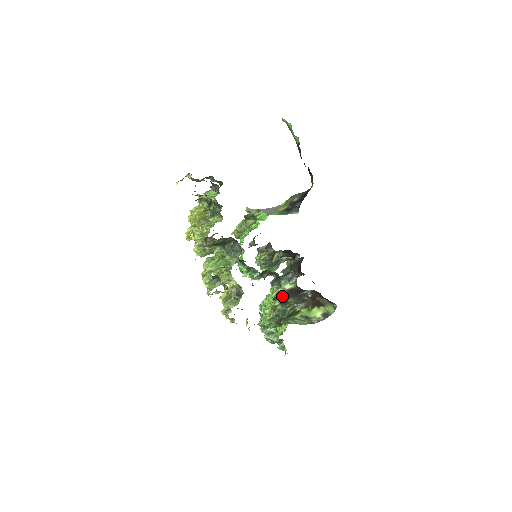
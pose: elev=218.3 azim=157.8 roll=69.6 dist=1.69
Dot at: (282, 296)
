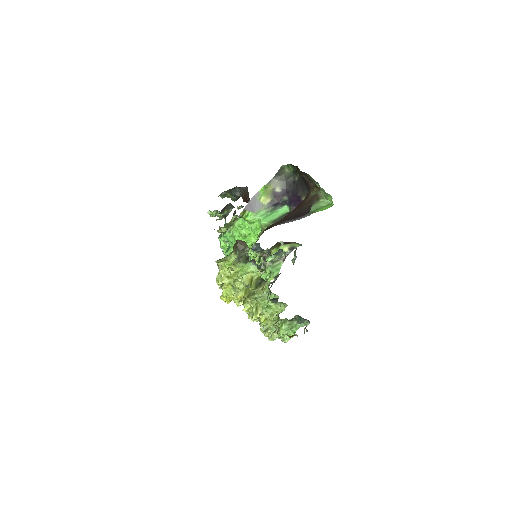
Dot at: occluded
